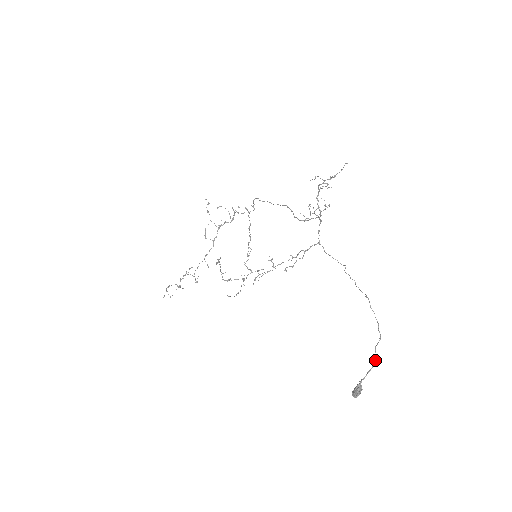
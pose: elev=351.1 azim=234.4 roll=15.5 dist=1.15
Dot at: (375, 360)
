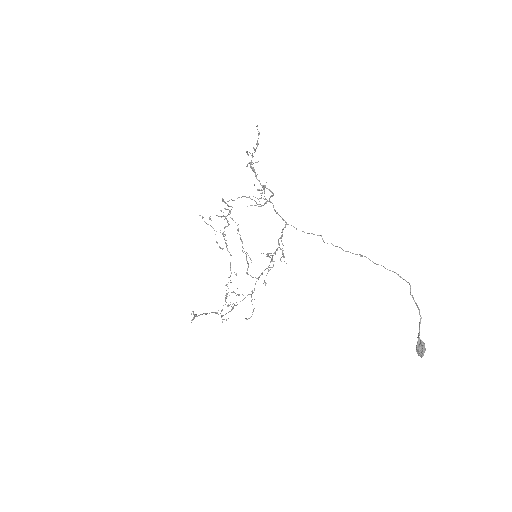
Dot at: (418, 309)
